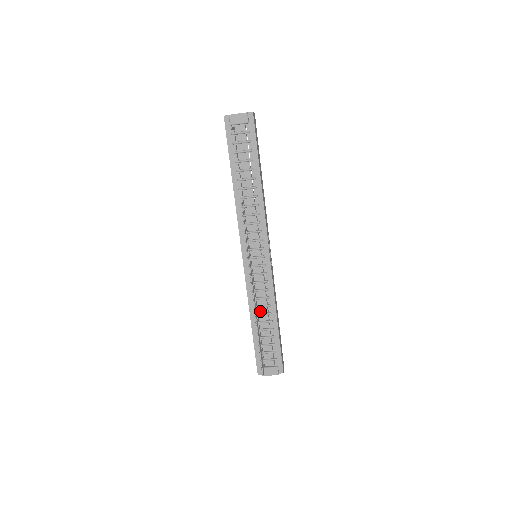
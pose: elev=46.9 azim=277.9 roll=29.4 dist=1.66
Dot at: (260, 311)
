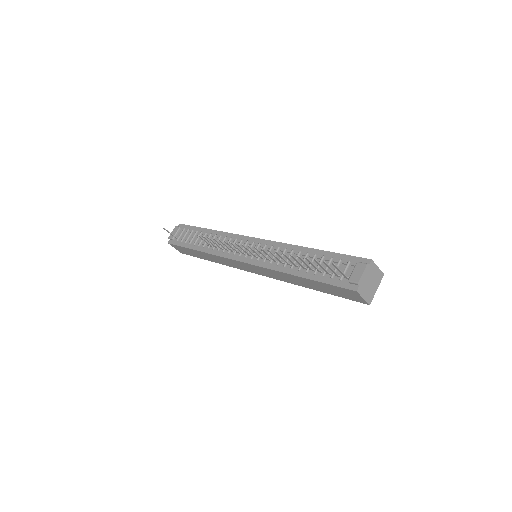
Dot at: occluded
